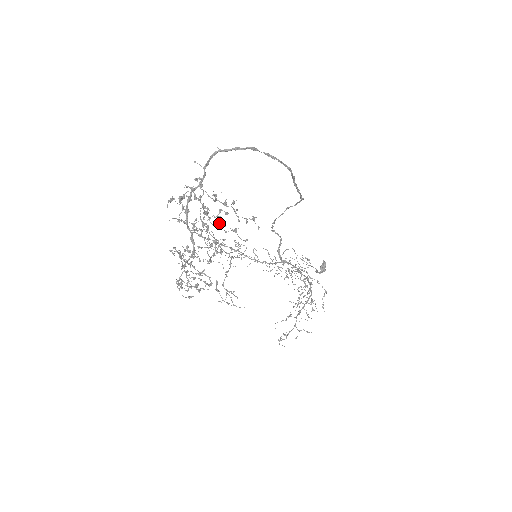
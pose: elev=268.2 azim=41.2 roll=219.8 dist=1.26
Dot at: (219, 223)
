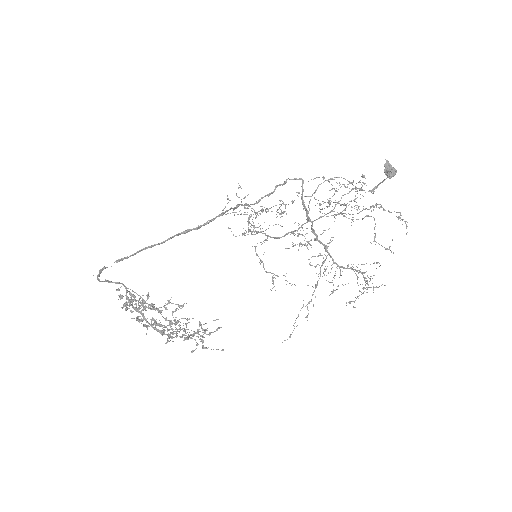
Dot at: occluded
